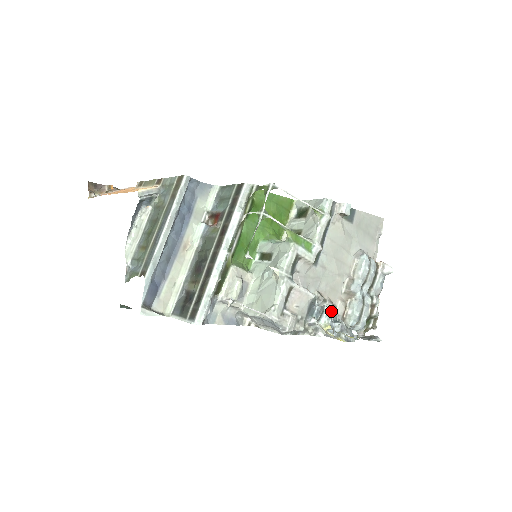
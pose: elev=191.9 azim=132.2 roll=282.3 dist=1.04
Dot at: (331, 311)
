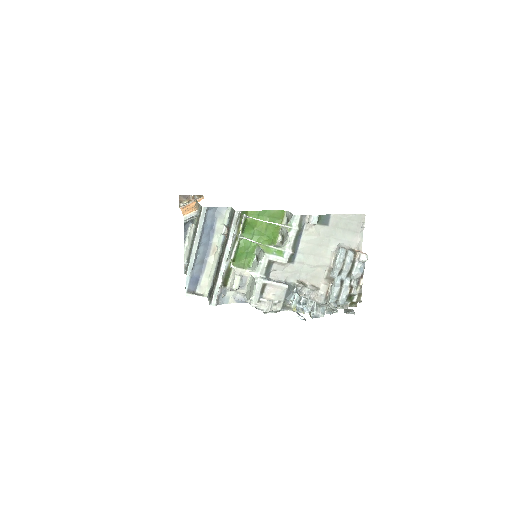
Dot at: (315, 292)
